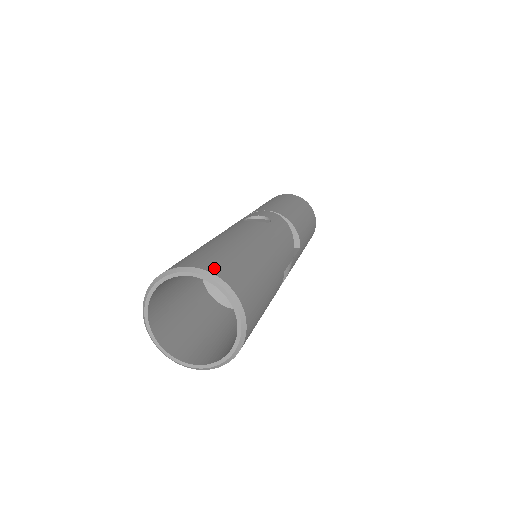
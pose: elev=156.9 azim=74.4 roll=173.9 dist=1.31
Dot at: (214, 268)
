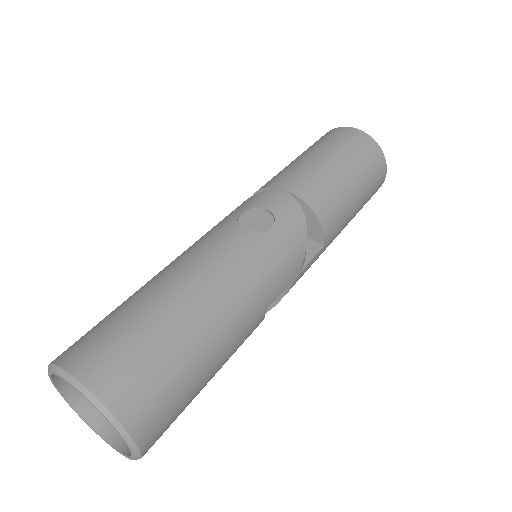
Dot at: (104, 382)
